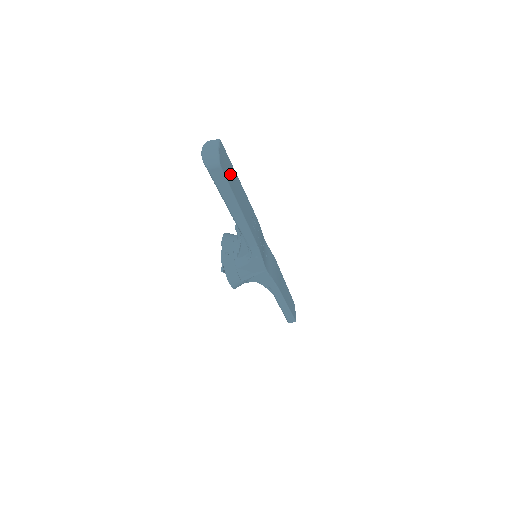
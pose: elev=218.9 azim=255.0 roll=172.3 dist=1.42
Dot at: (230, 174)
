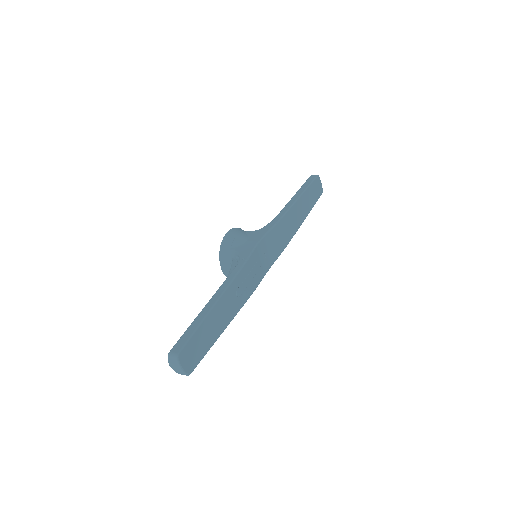
Dot at: (200, 345)
